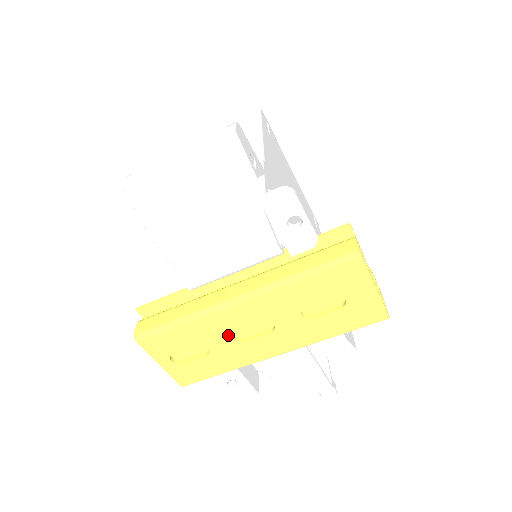
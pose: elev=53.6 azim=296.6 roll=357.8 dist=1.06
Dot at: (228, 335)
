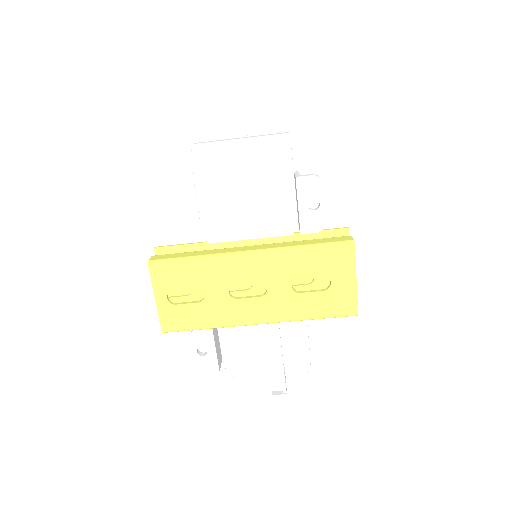
Dot at: (226, 286)
